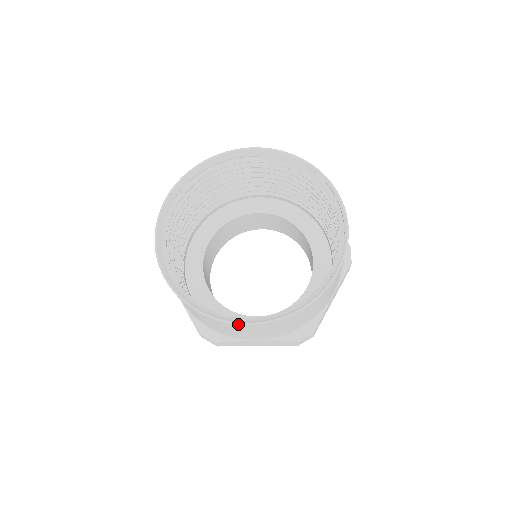
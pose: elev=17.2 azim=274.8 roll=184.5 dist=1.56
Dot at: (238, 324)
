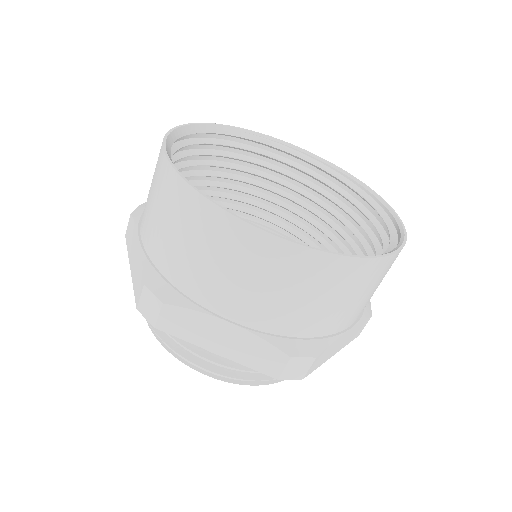
Dot at: (390, 254)
